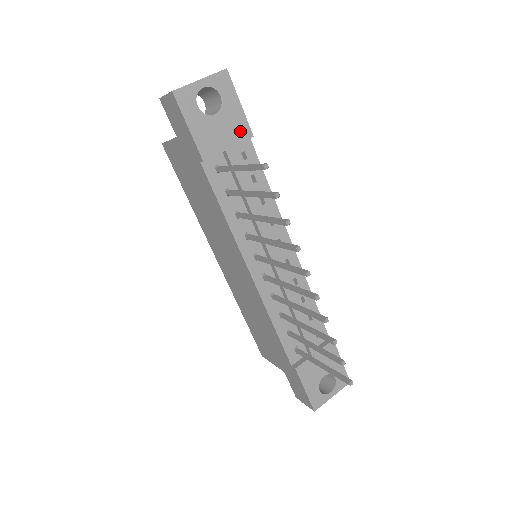
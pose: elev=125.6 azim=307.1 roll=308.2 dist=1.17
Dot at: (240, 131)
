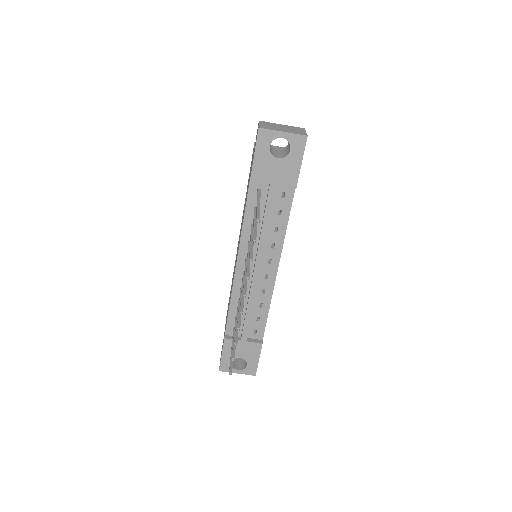
Dot at: (289, 179)
